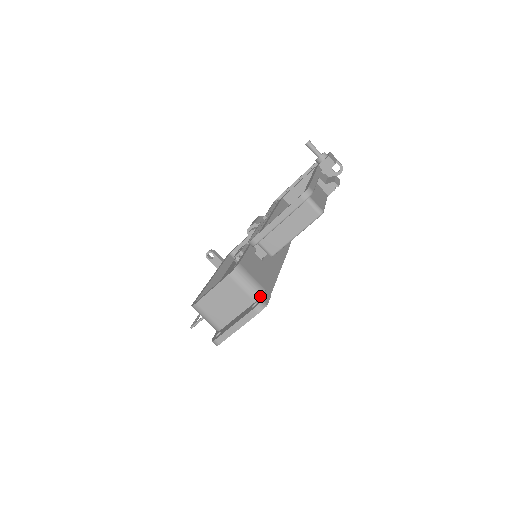
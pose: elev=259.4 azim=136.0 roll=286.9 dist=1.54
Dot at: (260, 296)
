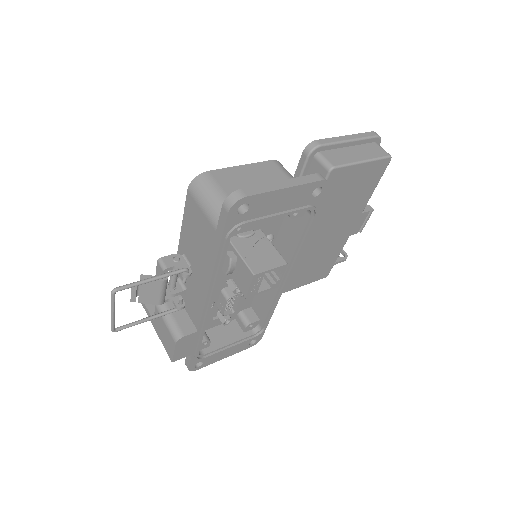
Dot at: occluded
